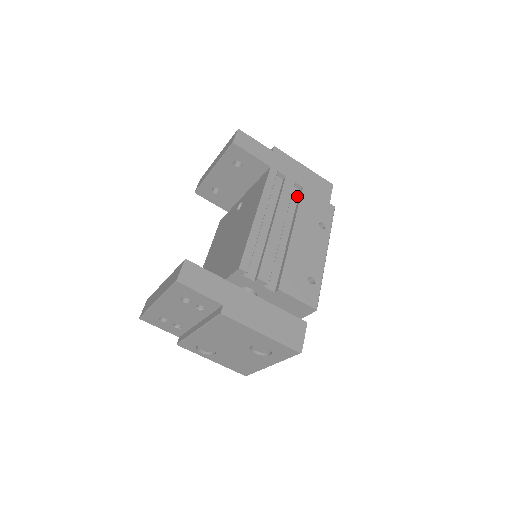
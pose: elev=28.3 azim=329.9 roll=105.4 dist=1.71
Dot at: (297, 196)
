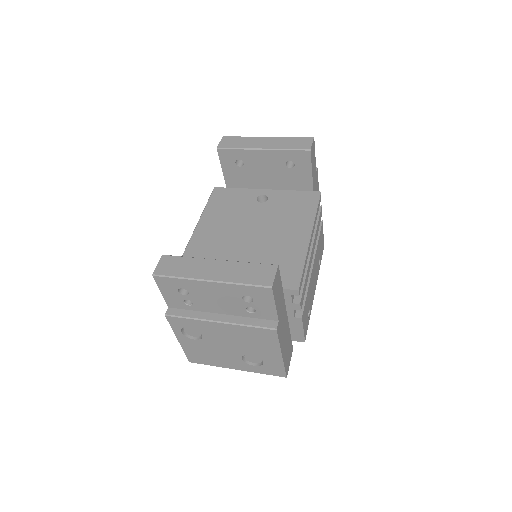
Dot at: occluded
